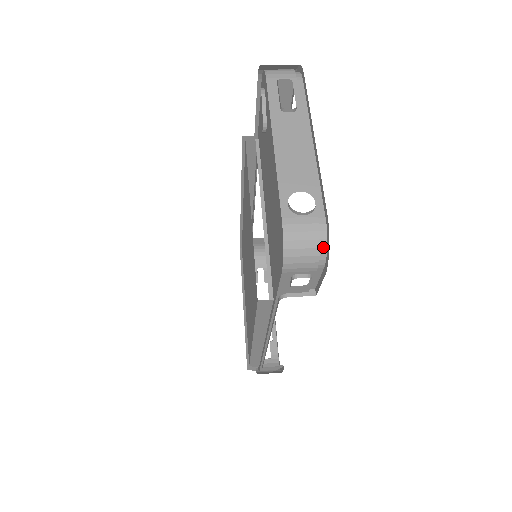
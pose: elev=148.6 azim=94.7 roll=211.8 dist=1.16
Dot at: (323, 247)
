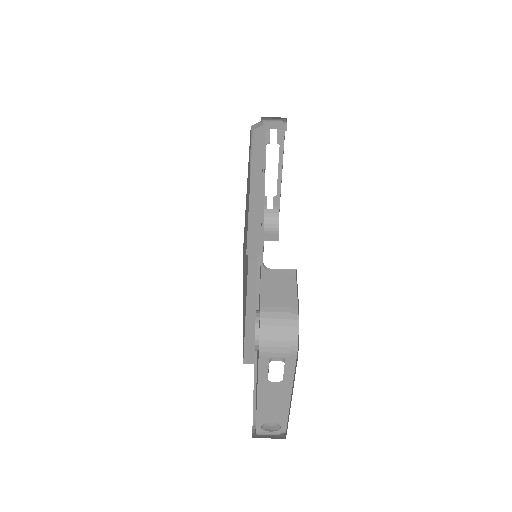
Dot at: occluded
